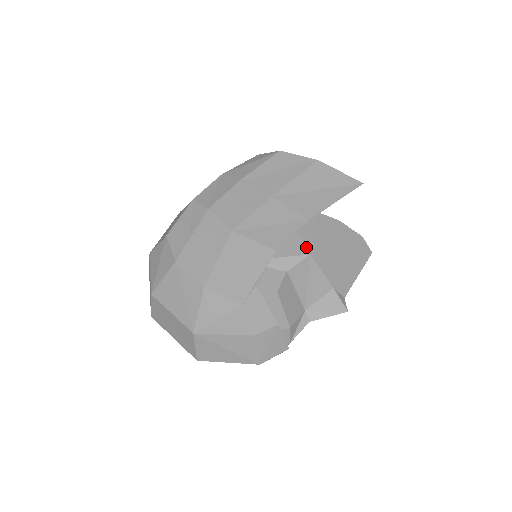
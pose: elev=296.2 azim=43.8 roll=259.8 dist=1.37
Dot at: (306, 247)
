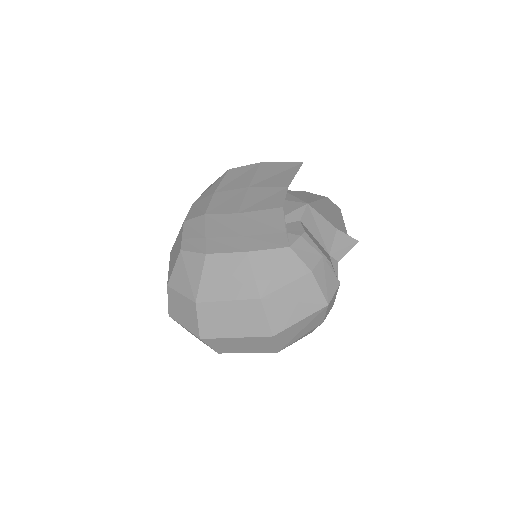
Dot at: (300, 202)
